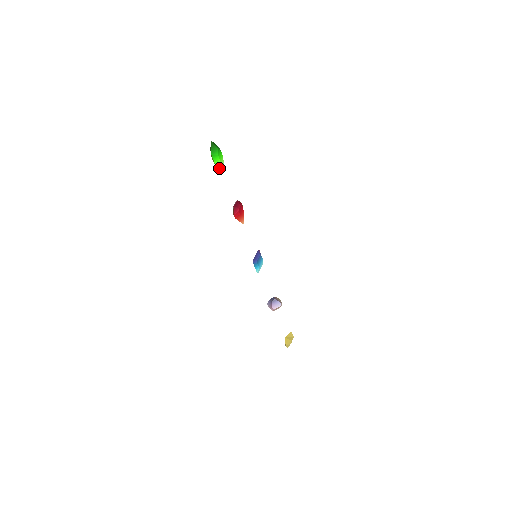
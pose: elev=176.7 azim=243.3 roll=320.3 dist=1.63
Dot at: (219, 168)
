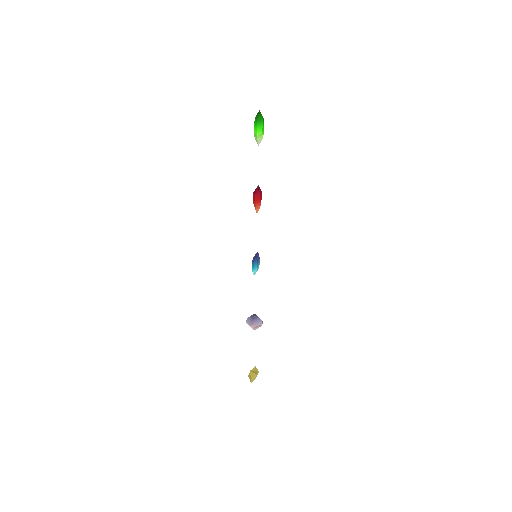
Dot at: (258, 140)
